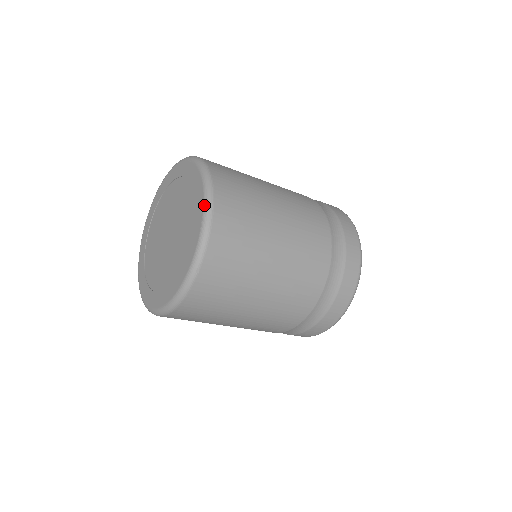
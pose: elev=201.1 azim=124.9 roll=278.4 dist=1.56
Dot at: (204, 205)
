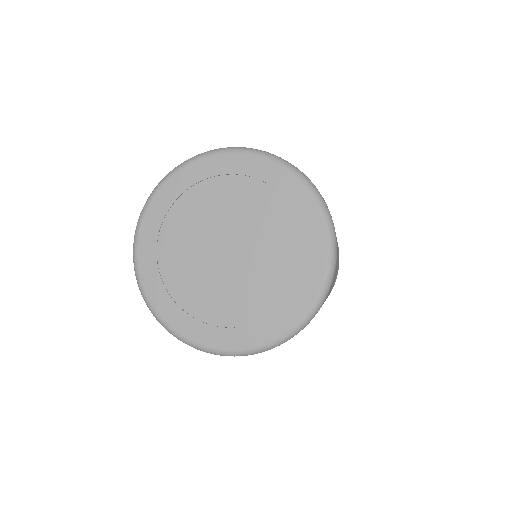
Dot at: (277, 340)
